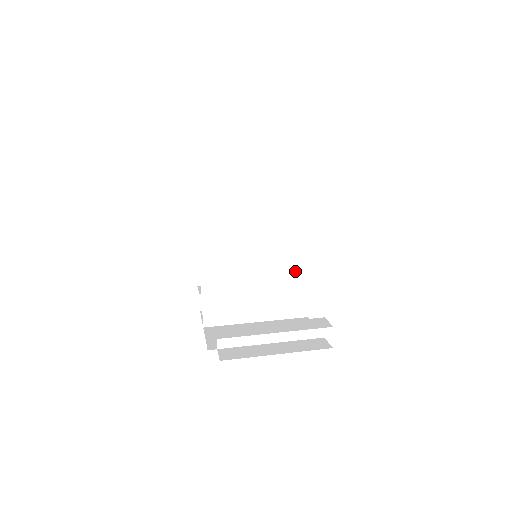
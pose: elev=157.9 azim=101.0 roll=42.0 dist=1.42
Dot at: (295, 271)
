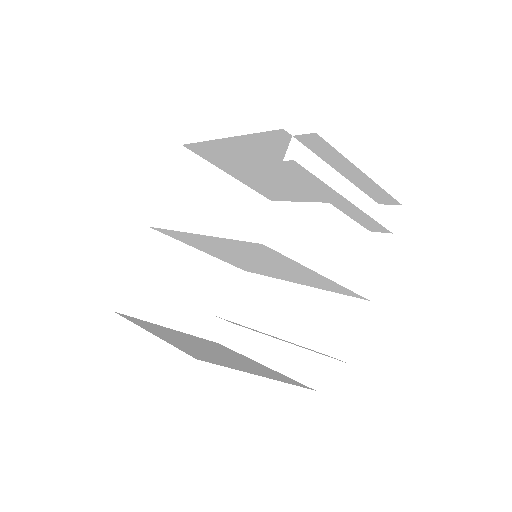
Dot at: (307, 283)
